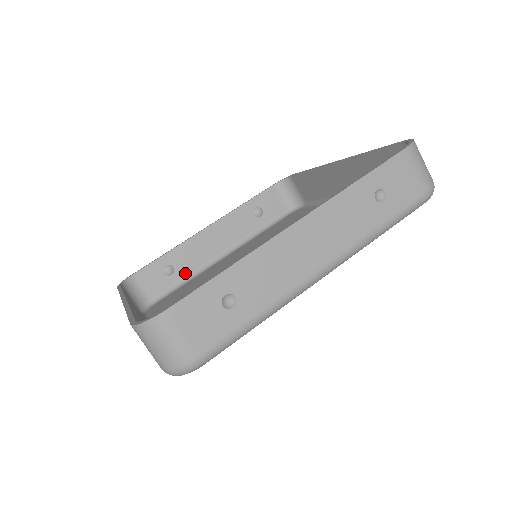
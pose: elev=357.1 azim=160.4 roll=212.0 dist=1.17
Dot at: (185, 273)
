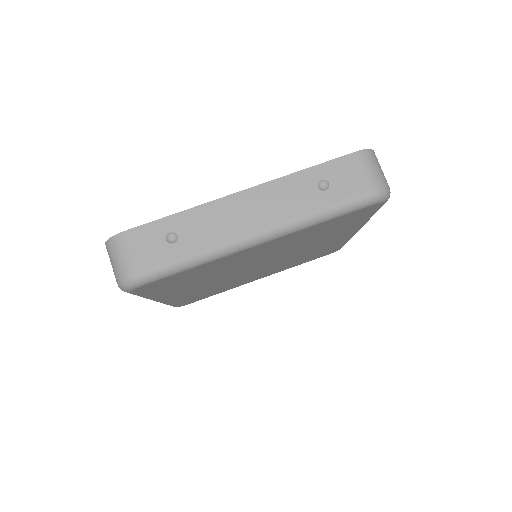
Dot at: occluded
